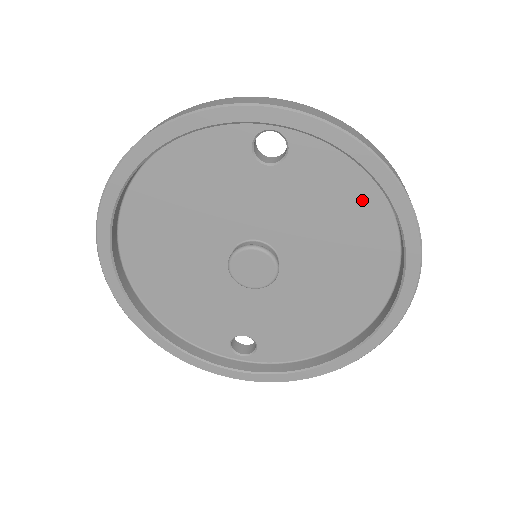
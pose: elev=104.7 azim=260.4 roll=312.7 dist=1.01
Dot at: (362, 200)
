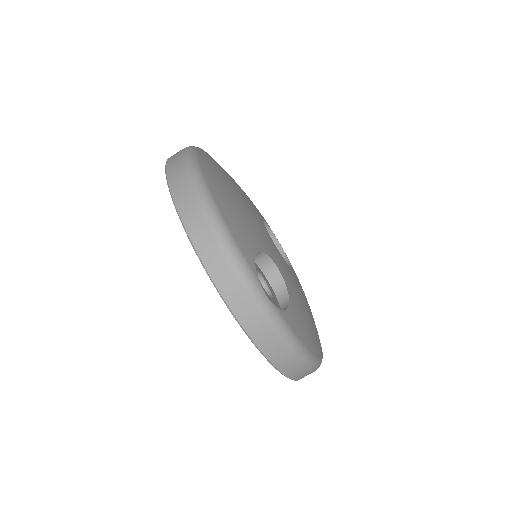
Dot at: occluded
